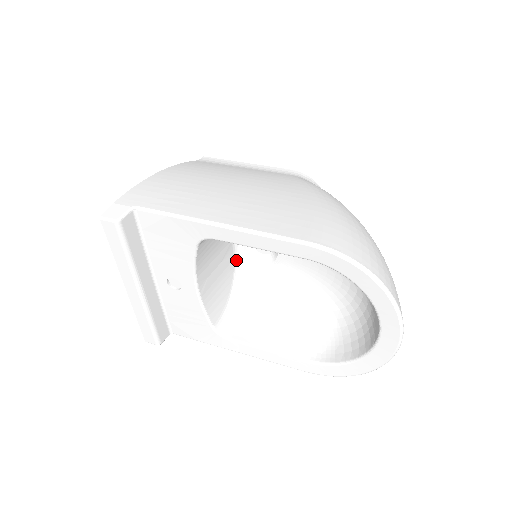
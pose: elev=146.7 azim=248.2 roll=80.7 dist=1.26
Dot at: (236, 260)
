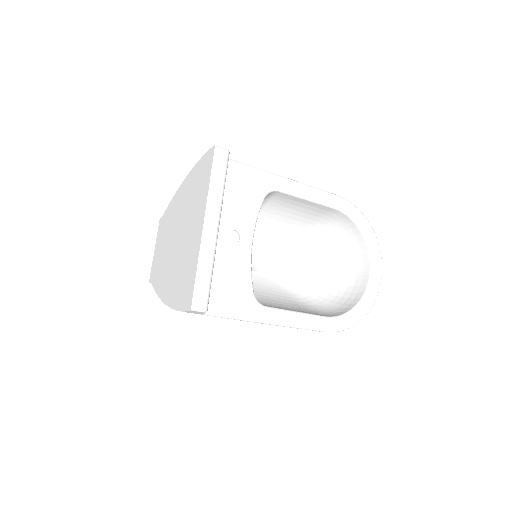
Dot at: occluded
